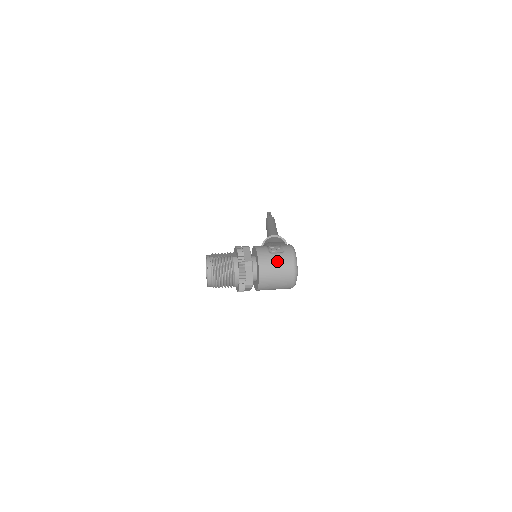
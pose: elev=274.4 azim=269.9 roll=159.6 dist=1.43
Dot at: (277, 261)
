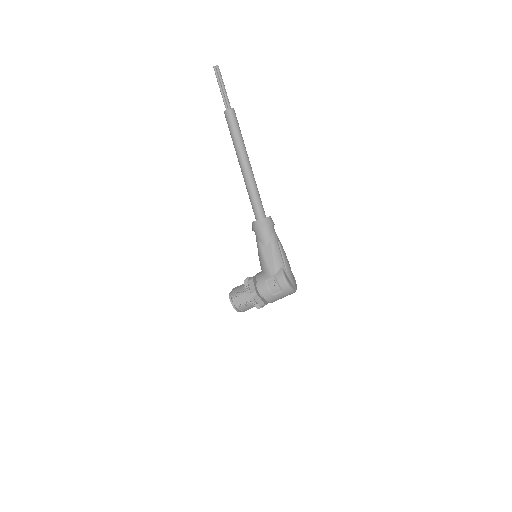
Dot at: (280, 297)
